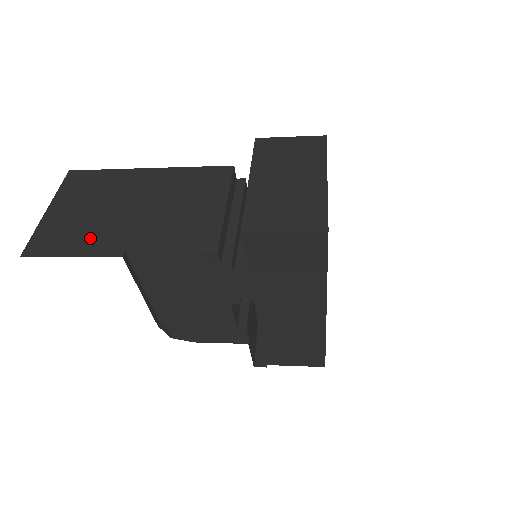
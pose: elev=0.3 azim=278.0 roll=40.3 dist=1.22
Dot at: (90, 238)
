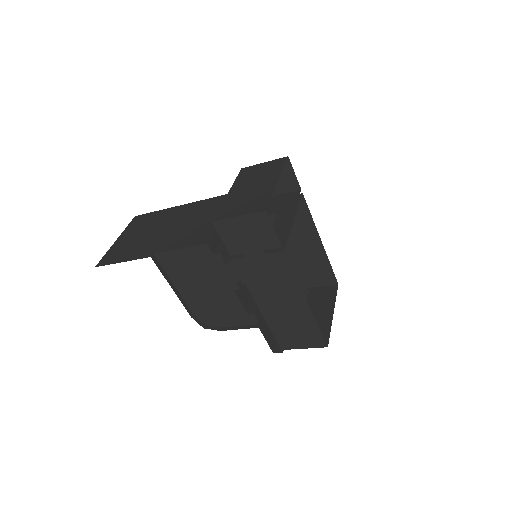
Dot at: (136, 250)
